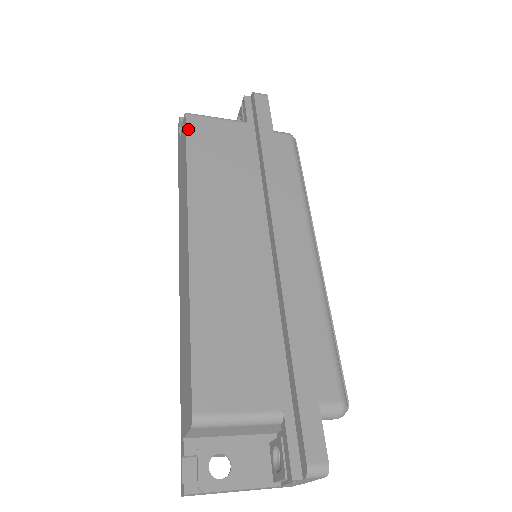
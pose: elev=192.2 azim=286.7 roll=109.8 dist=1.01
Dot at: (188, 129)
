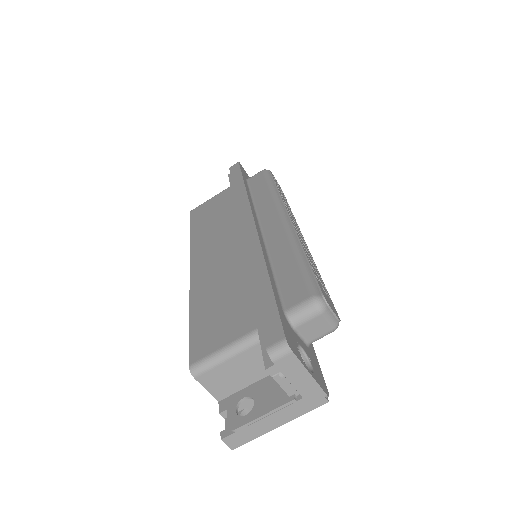
Dot at: (192, 217)
